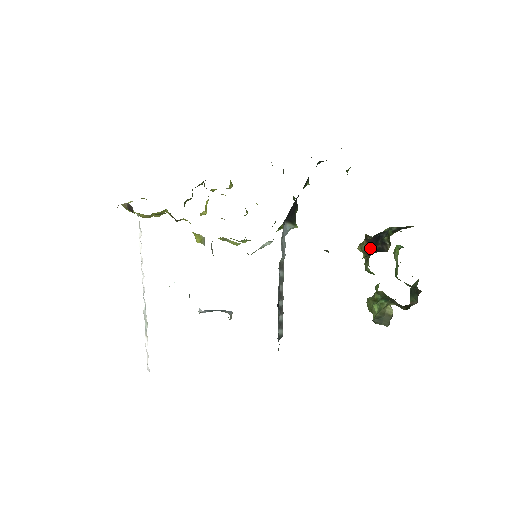
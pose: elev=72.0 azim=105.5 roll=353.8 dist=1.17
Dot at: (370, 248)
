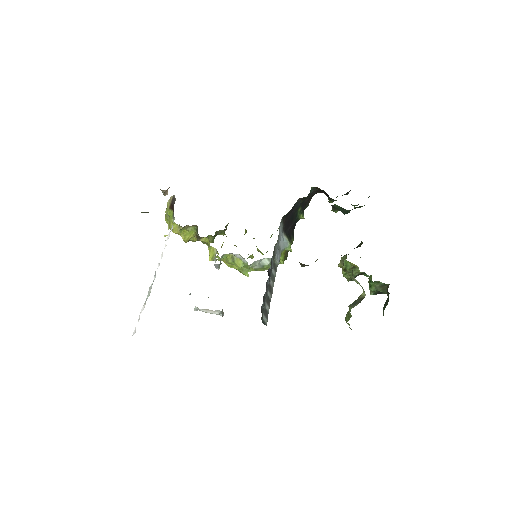
Dot at: occluded
